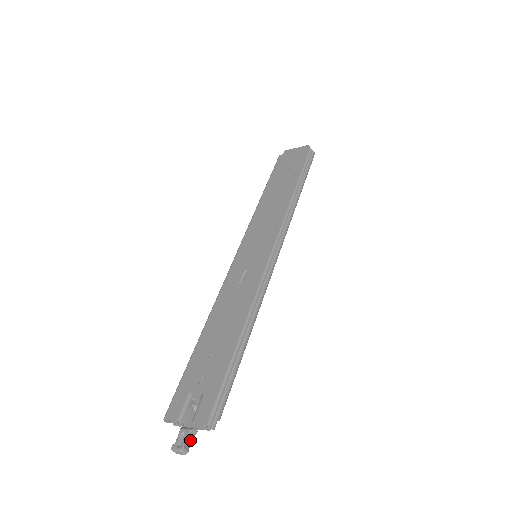
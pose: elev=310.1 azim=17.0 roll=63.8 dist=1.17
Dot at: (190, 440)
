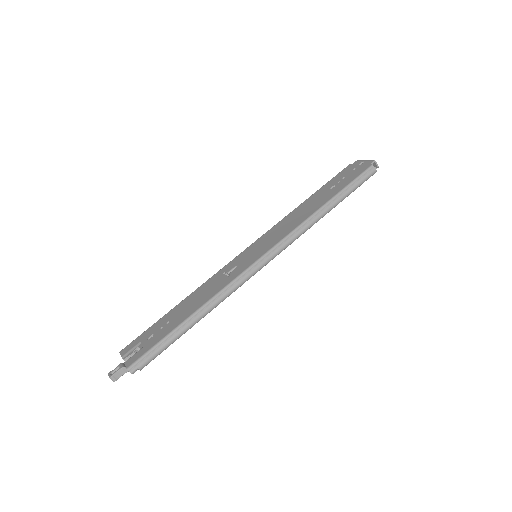
Dot at: (121, 374)
